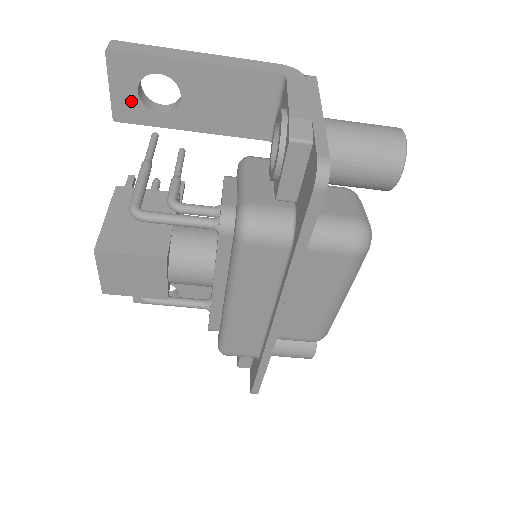
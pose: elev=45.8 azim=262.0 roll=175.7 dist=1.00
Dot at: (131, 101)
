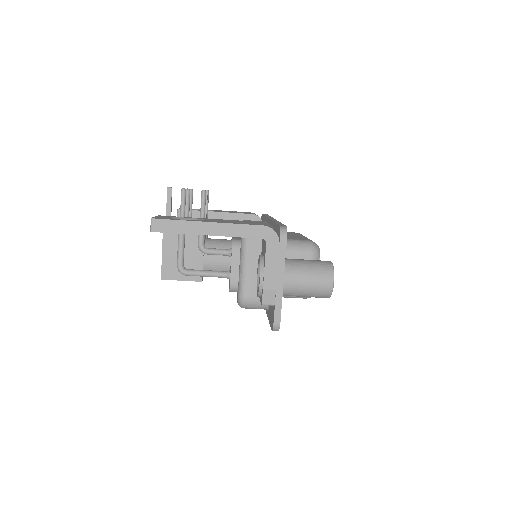
Dot at: occluded
